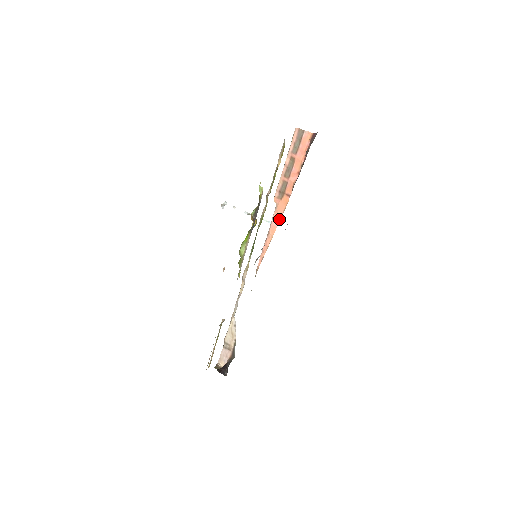
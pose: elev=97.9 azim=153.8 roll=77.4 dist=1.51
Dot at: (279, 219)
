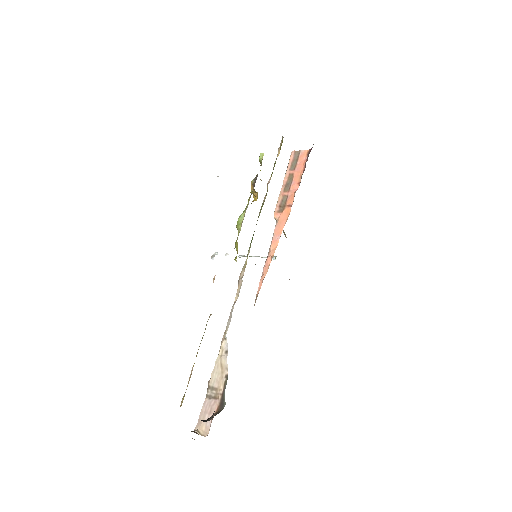
Dot at: (281, 232)
